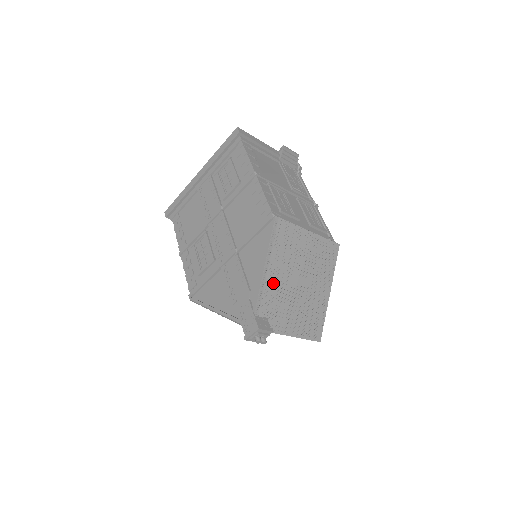
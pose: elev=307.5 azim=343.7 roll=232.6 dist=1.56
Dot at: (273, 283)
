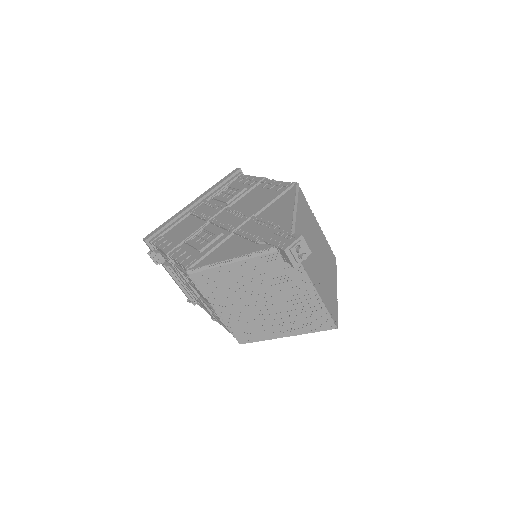
Dot at: (300, 227)
